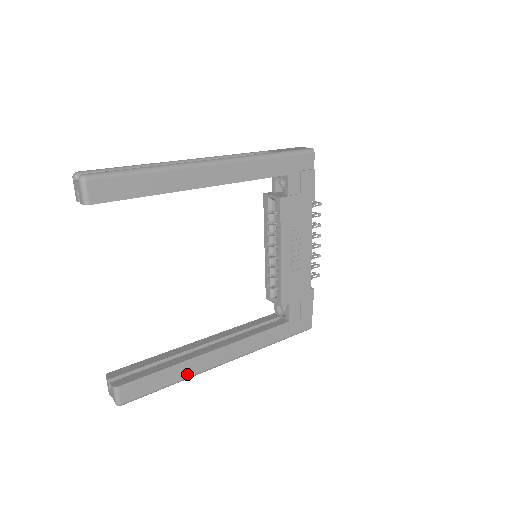
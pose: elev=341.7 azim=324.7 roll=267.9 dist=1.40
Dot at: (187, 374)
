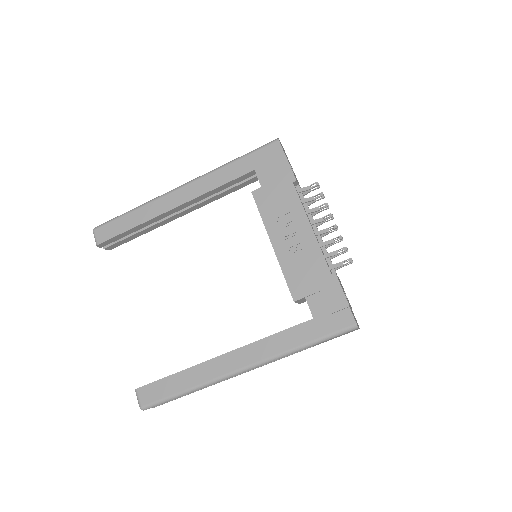
Dot at: (198, 381)
